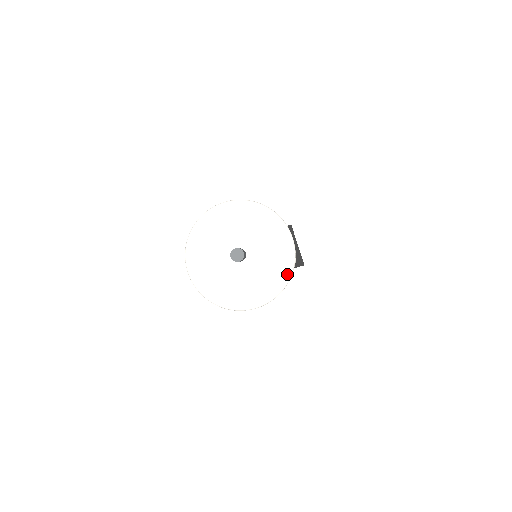
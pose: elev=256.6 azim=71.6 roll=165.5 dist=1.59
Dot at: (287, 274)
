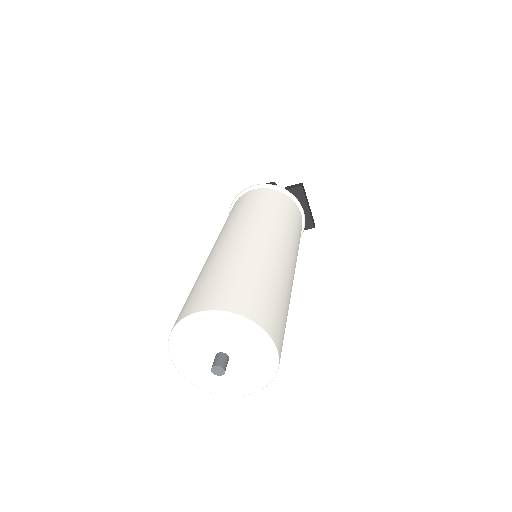
Dot at: (270, 377)
